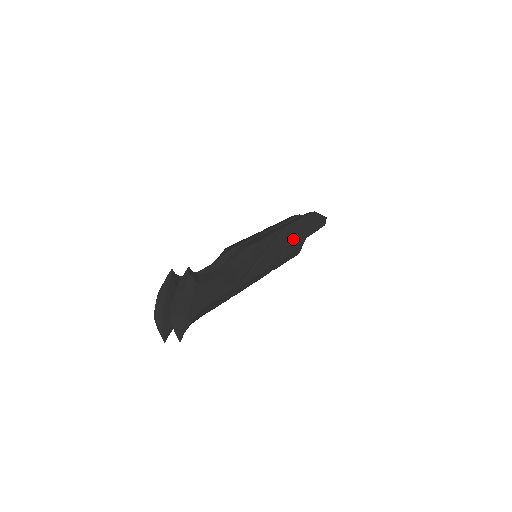
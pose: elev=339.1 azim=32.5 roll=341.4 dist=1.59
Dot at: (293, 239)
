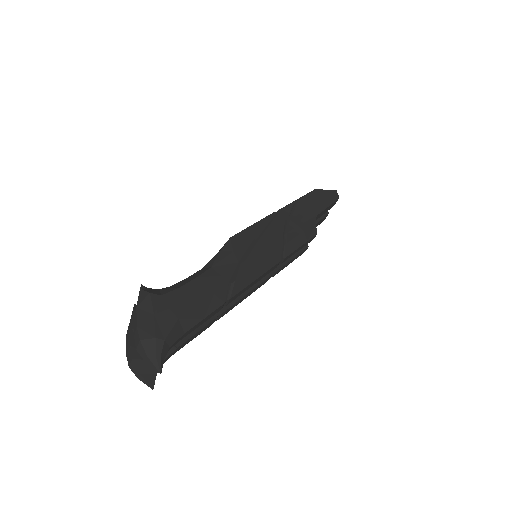
Dot at: (295, 220)
